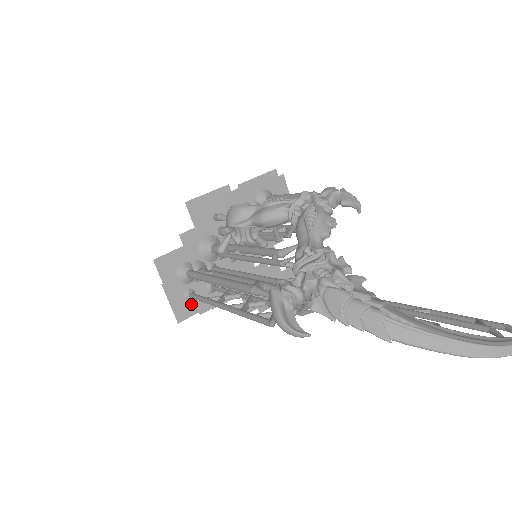
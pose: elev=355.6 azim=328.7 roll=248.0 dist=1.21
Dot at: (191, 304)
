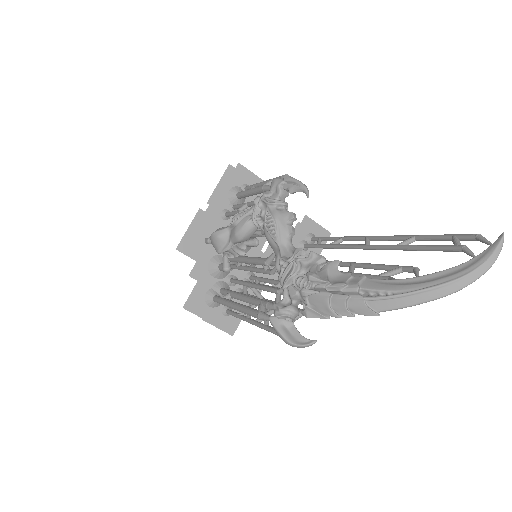
Dot at: (233, 316)
